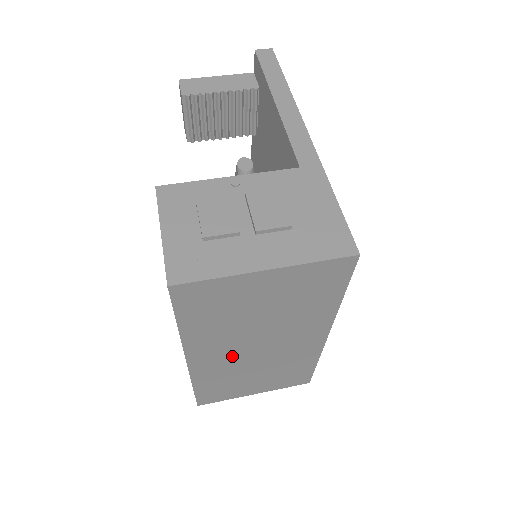
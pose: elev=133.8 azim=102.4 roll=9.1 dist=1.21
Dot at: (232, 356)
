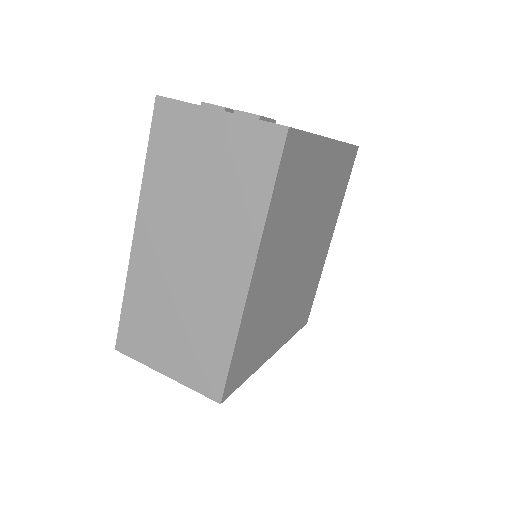
Dot at: (167, 252)
